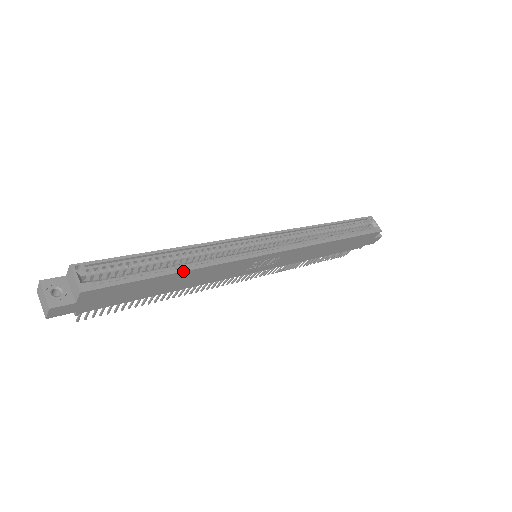
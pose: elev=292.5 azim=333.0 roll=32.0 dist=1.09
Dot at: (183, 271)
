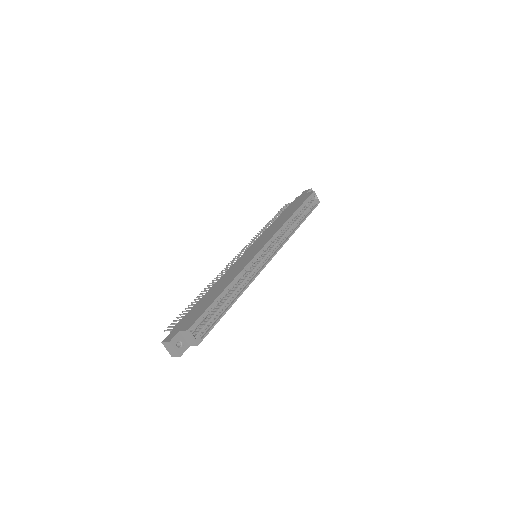
Dot at: occluded
